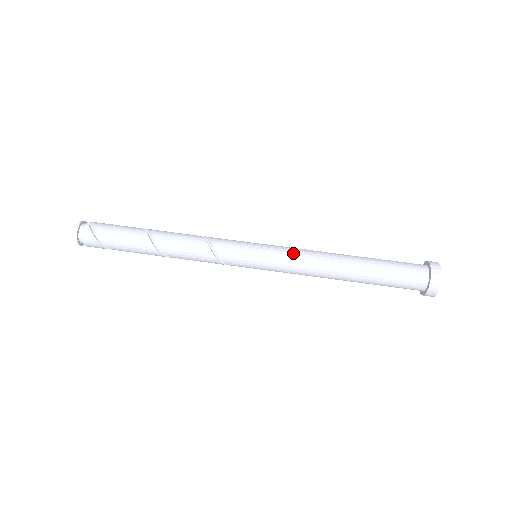
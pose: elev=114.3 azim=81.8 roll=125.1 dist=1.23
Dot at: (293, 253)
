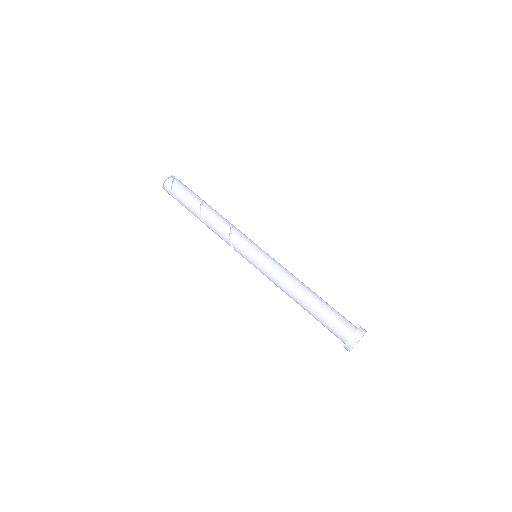
Dot at: (275, 268)
